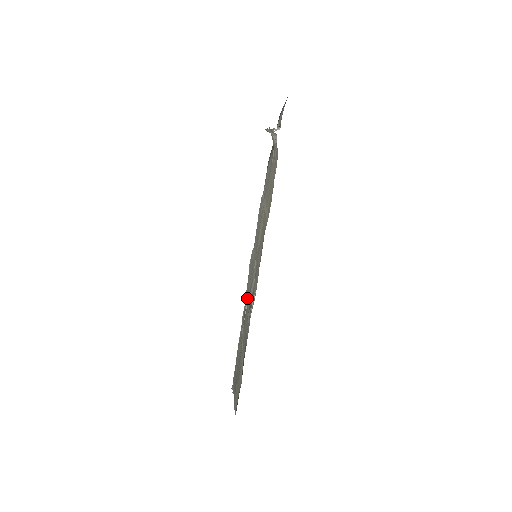
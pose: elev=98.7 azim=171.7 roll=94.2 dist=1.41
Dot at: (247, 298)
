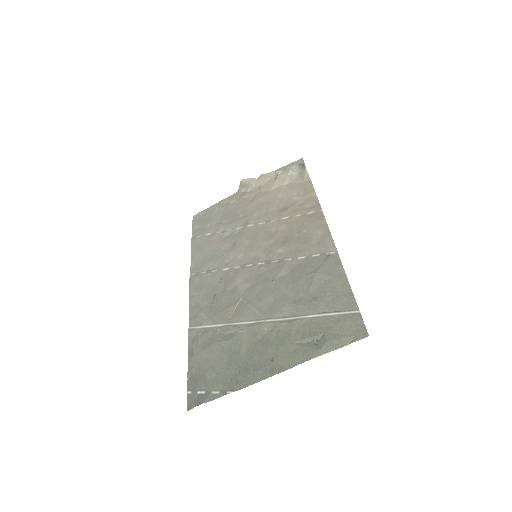
Dot at: (231, 298)
